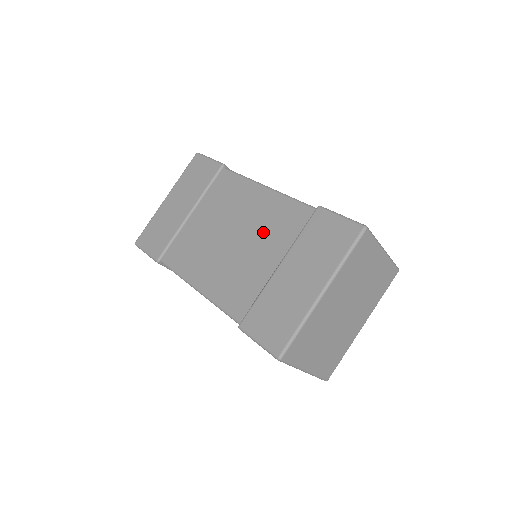
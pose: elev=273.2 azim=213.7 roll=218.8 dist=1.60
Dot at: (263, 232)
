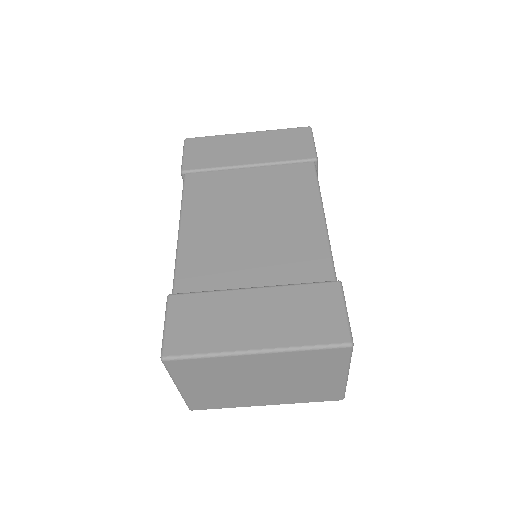
Dot at: (277, 247)
